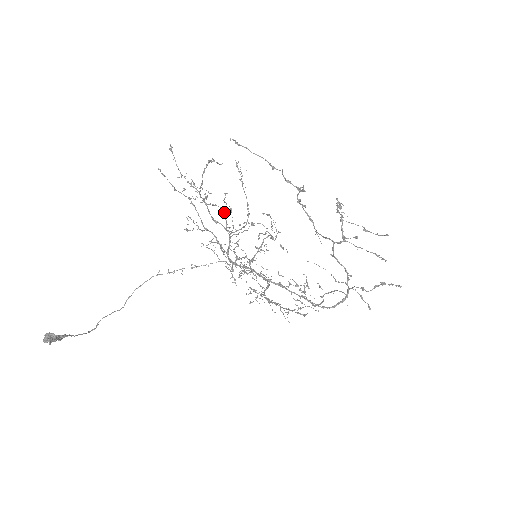
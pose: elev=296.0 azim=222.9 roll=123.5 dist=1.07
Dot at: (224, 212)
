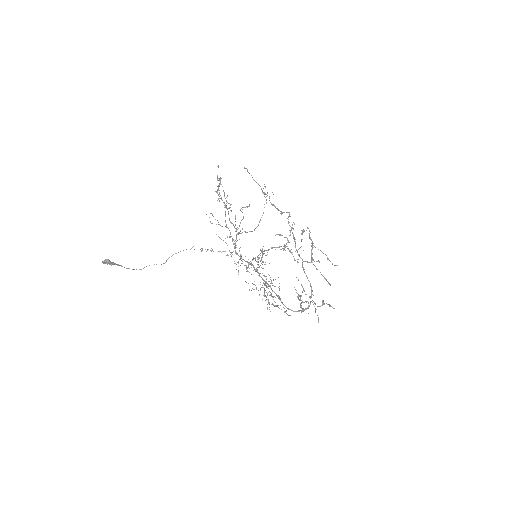
Dot at: (243, 218)
